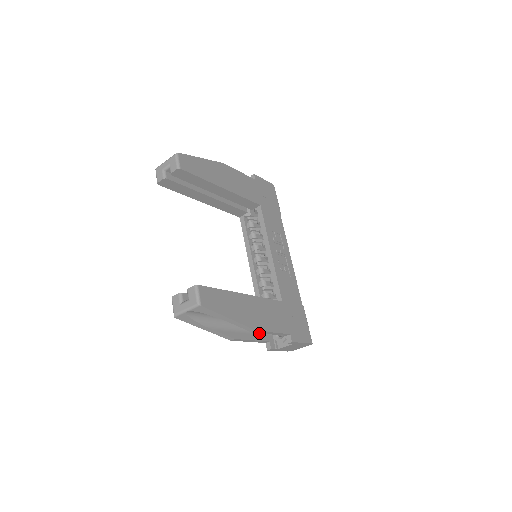
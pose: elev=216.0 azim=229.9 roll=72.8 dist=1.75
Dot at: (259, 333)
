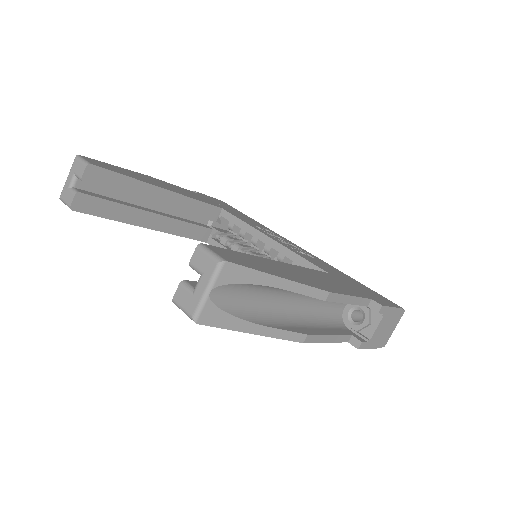
Dot at: (331, 328)
